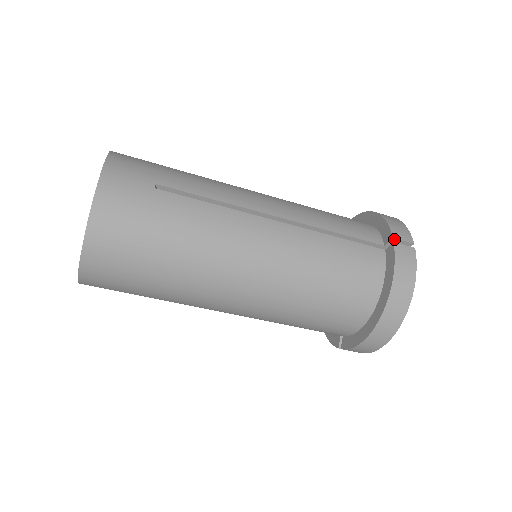
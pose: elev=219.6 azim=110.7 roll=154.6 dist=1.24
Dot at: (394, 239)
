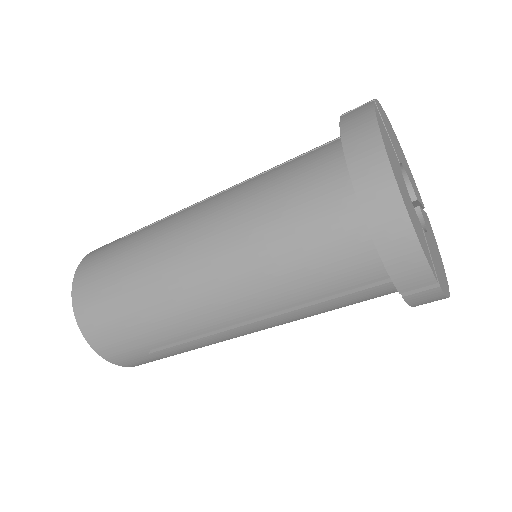
Dot at: occluded
